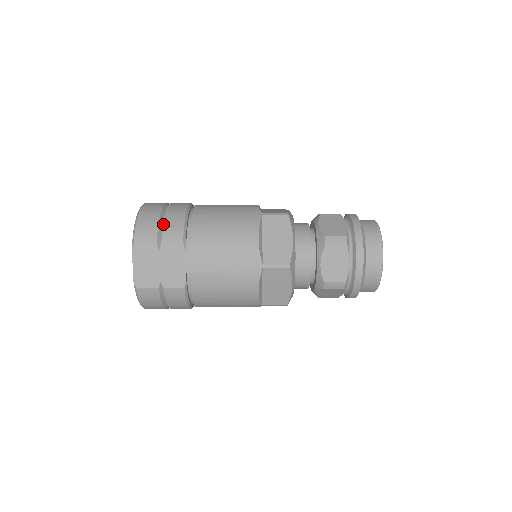
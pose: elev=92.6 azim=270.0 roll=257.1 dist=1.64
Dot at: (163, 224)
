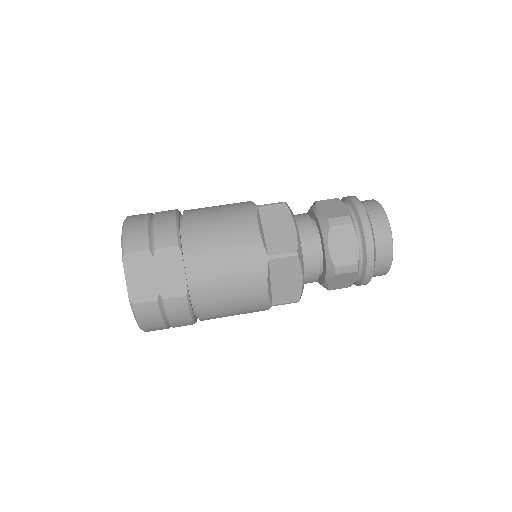
Dot at: (153, 230)
